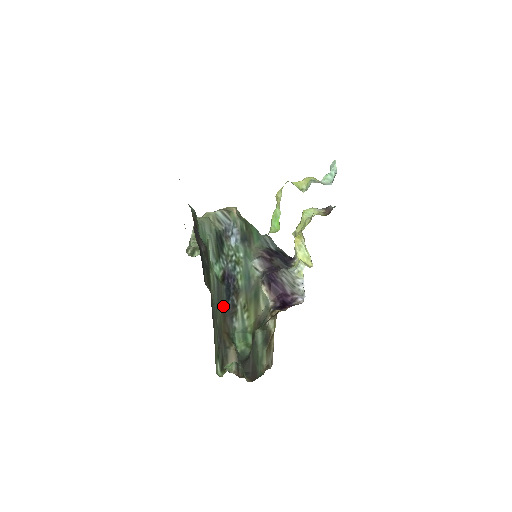
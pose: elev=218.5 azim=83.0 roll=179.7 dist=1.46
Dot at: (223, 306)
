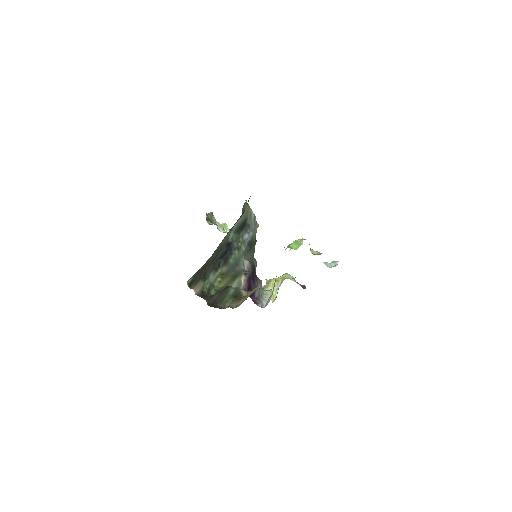
Dot at: (216, 257)
